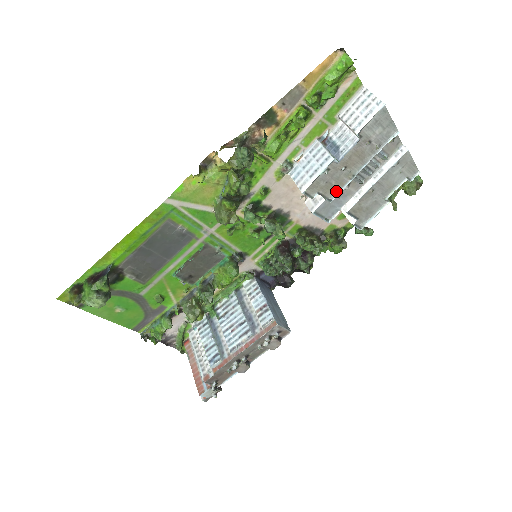
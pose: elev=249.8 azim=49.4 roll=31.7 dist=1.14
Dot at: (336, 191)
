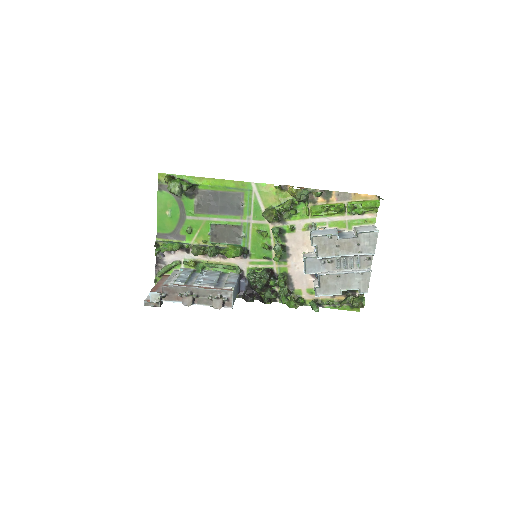
Dot at: (324, 255)
